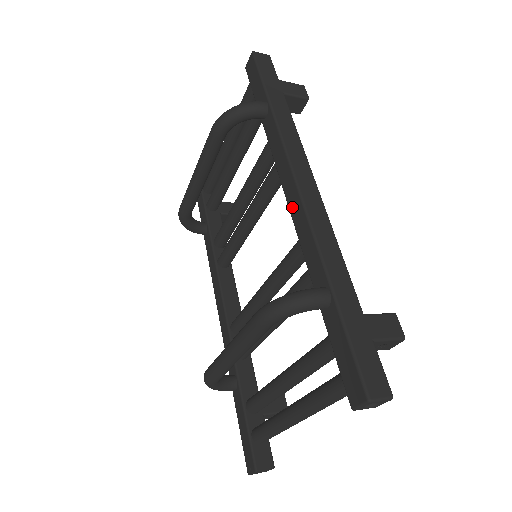
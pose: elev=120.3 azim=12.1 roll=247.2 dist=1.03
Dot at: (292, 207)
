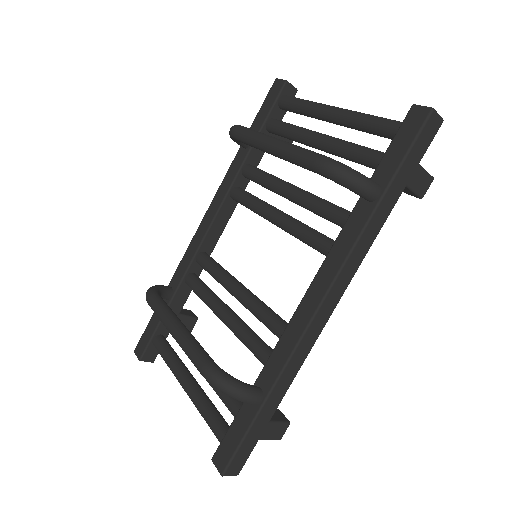
Dot at: (302, 308)
